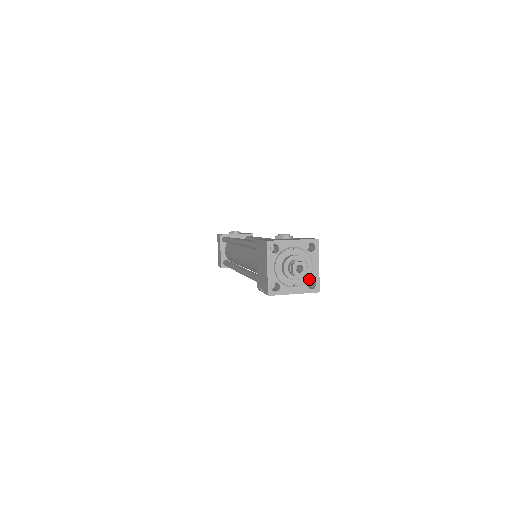
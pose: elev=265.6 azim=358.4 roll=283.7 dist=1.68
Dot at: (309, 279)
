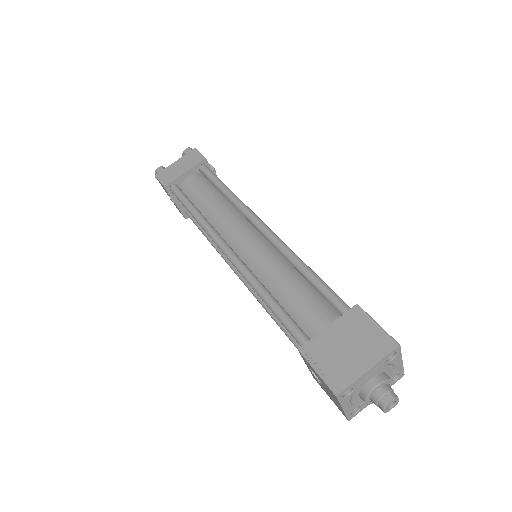
Dot at: (362, 404)
